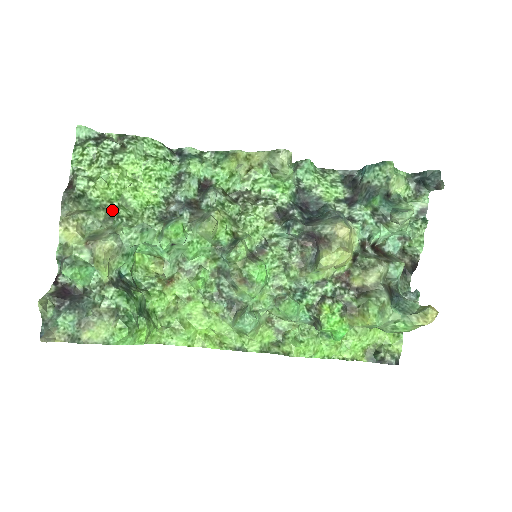
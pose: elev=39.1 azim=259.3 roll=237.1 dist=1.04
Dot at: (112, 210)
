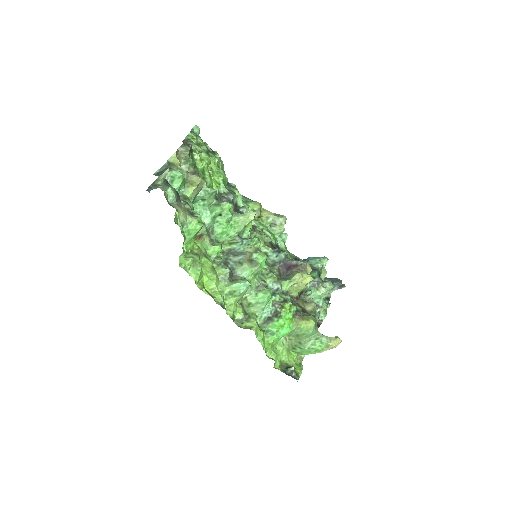
Dot at: (197, 172)
